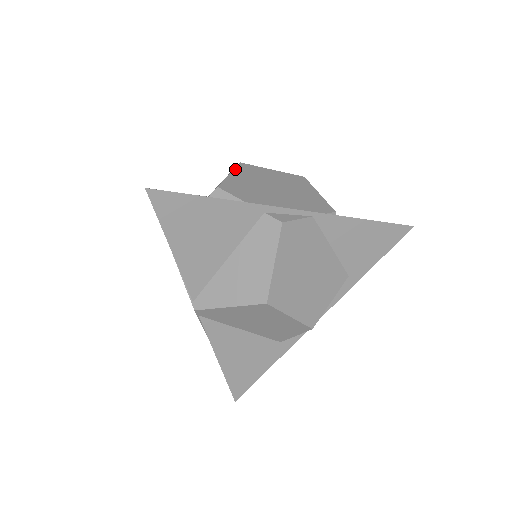
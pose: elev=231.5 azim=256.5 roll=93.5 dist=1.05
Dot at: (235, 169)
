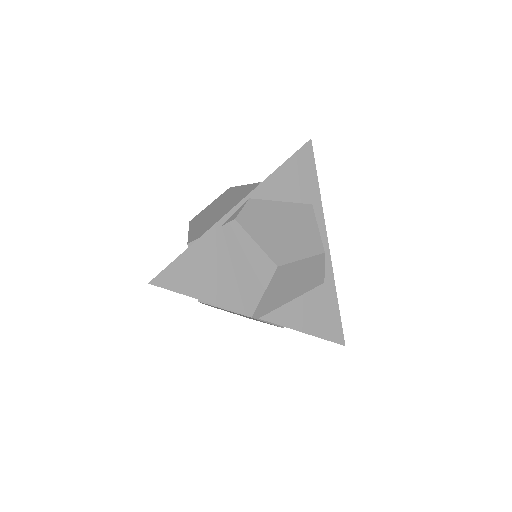
Dot at: (189, 227)
